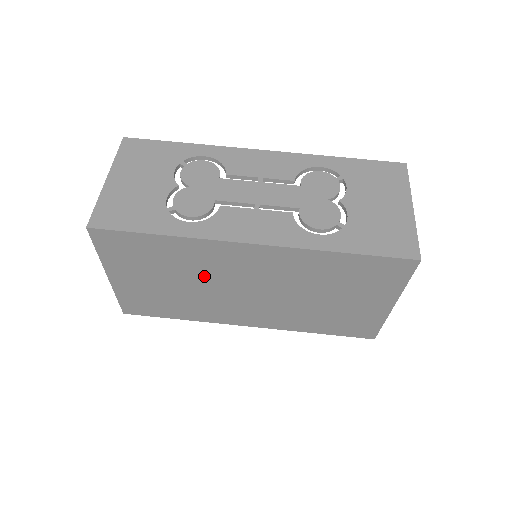
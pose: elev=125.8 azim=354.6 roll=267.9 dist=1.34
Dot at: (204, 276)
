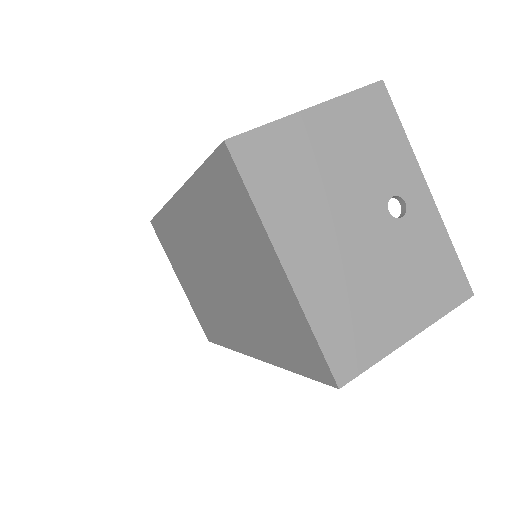
Dot at: (192, 261)
